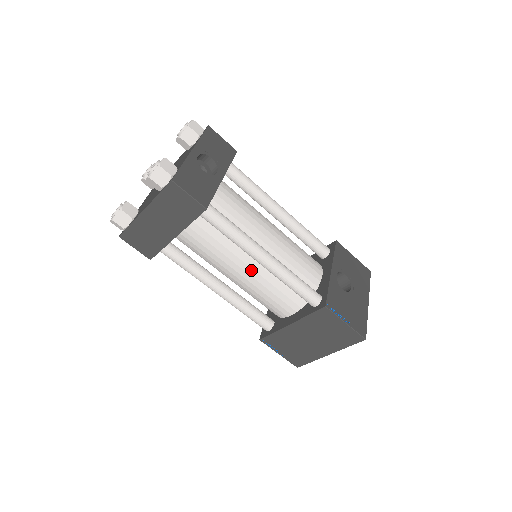
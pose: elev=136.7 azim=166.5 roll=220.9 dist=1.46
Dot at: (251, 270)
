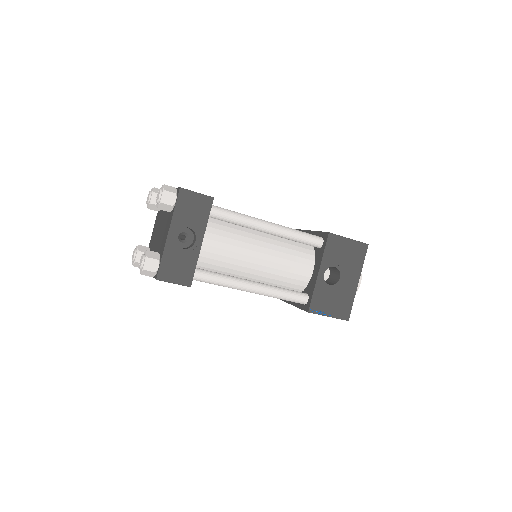
Dot at: occluded
